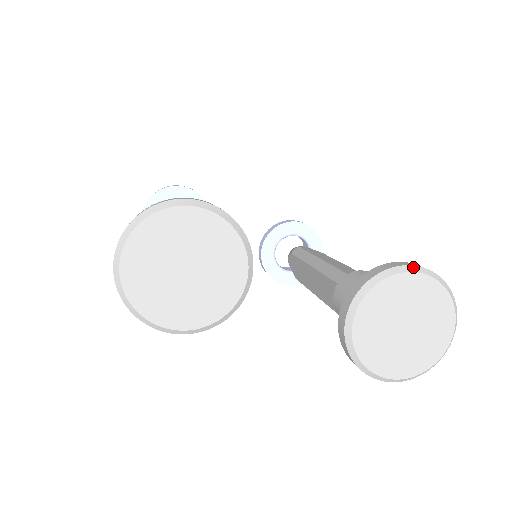
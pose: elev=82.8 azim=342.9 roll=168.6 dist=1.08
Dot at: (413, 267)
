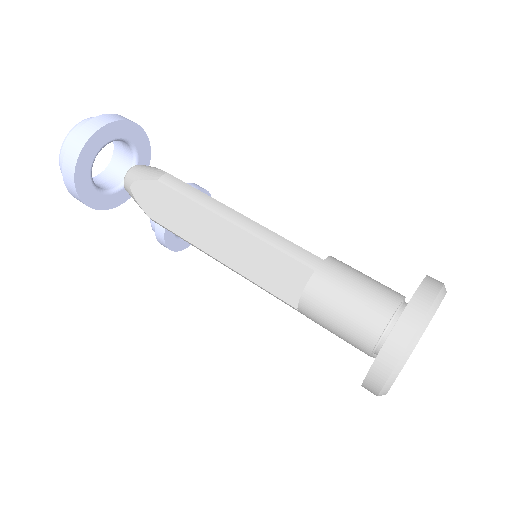
Dot at: occluded
